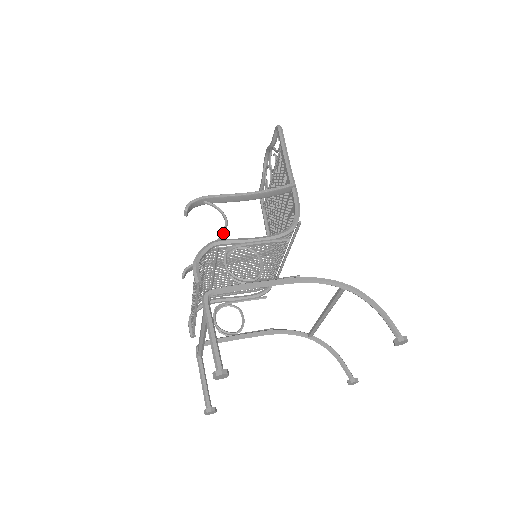
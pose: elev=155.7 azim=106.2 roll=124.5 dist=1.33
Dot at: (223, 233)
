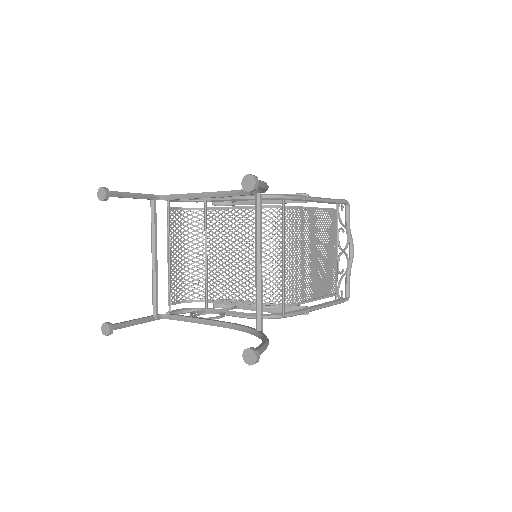
Dot at: occluded
